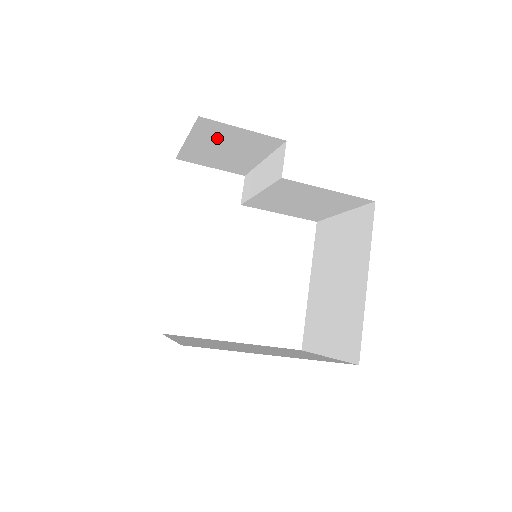
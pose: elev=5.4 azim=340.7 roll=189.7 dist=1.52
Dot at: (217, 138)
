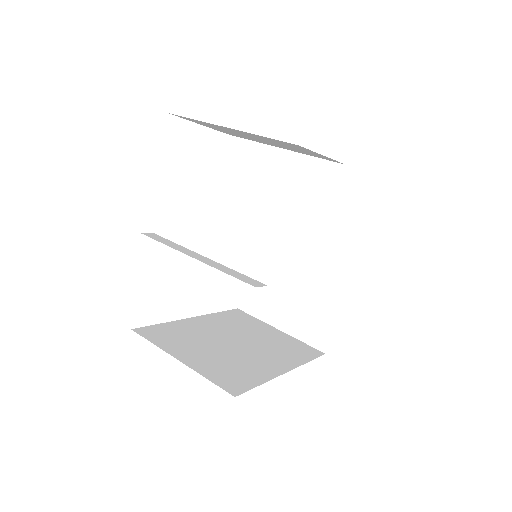
Dot at: (273, 141)
